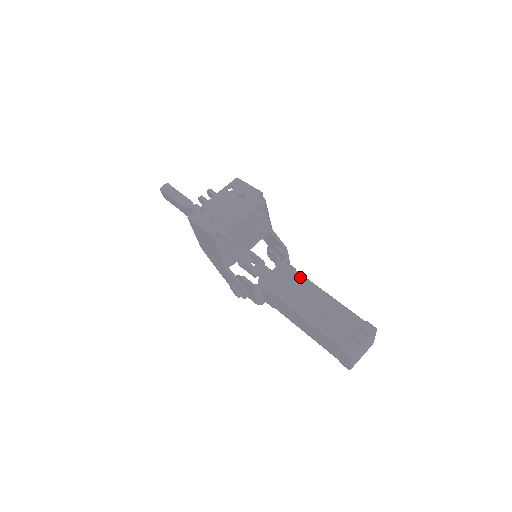
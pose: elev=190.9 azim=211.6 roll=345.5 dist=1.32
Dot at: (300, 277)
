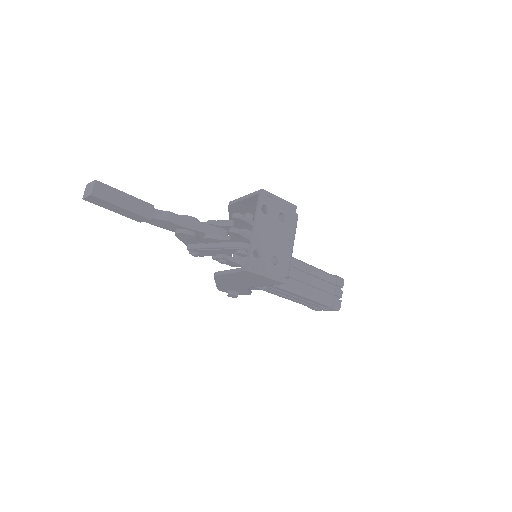
Dot at: occluded
